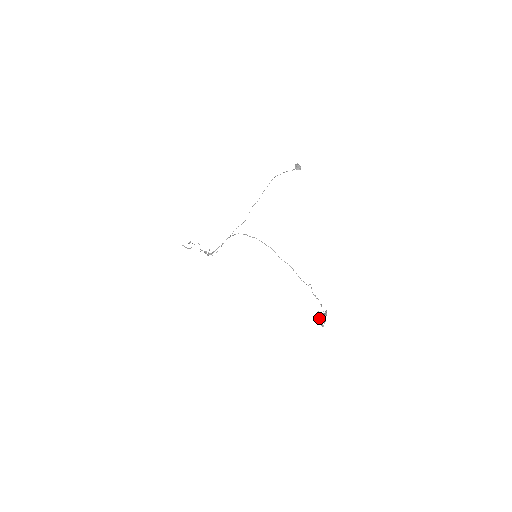
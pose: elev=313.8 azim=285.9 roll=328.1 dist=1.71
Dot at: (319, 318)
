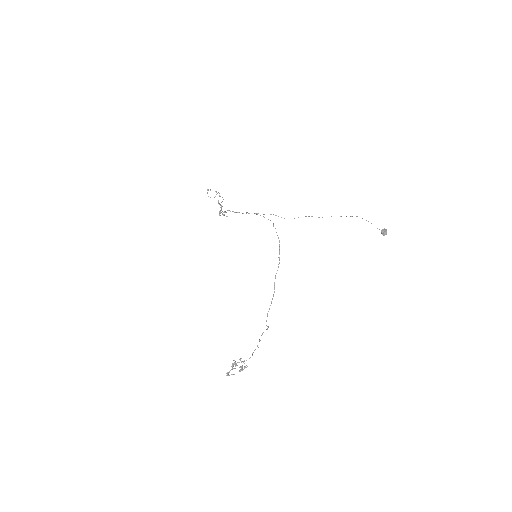
Dot at: (235, 363)
